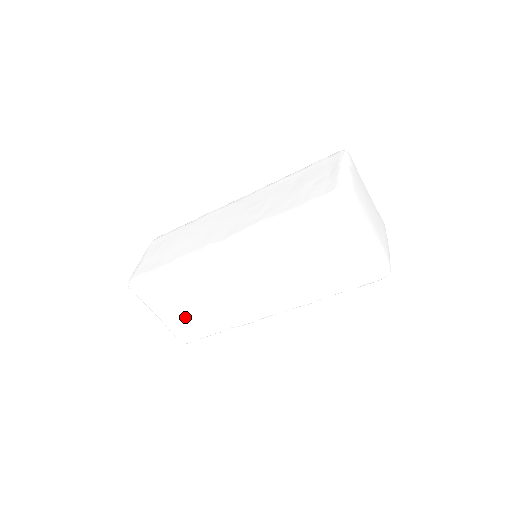
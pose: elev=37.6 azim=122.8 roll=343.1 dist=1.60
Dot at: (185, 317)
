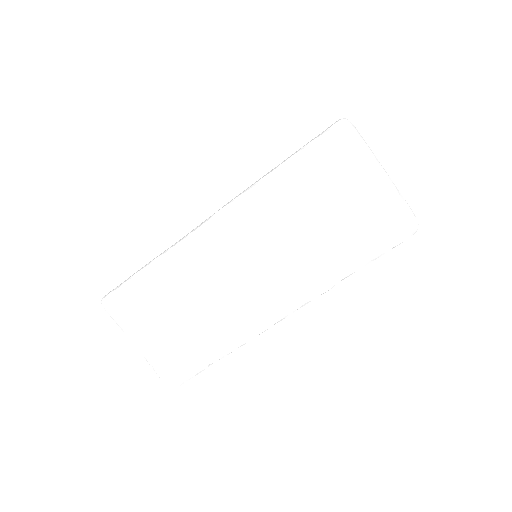
Dot at: (172, 339)
